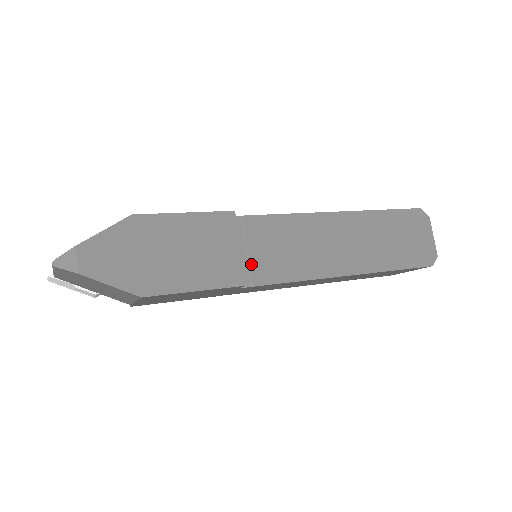
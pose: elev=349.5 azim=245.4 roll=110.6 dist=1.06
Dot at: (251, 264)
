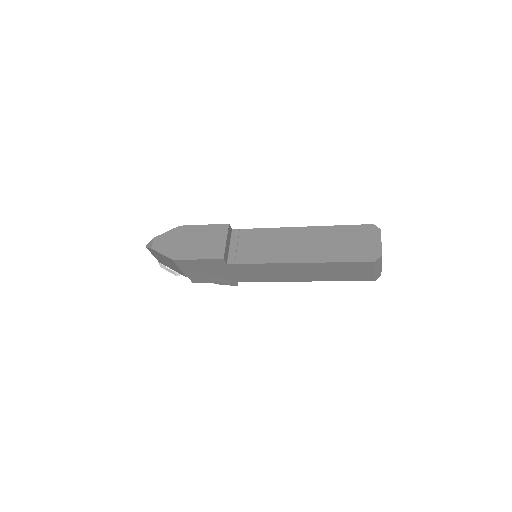
Dot at: (237, 253)
